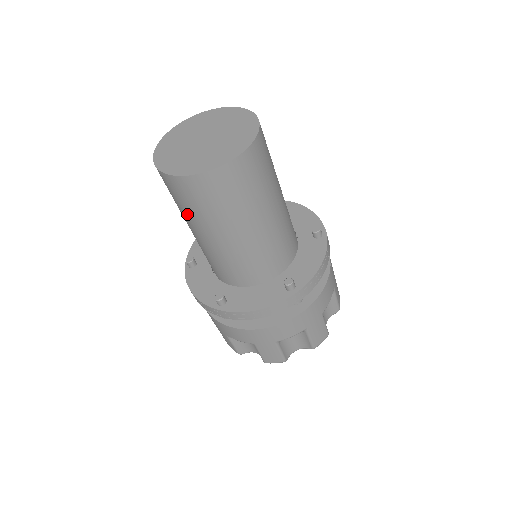
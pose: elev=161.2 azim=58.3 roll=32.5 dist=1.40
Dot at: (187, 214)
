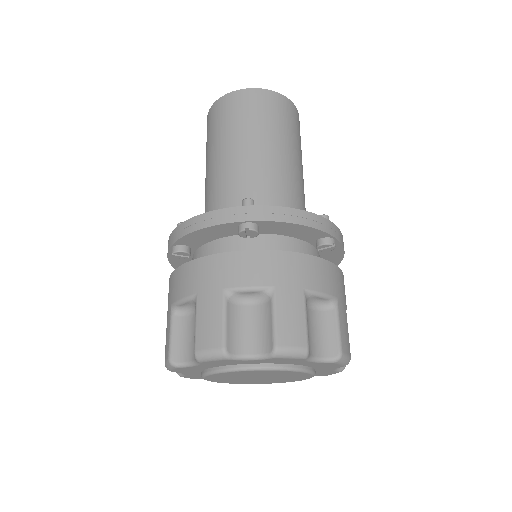
Dot at: (237, 130)
